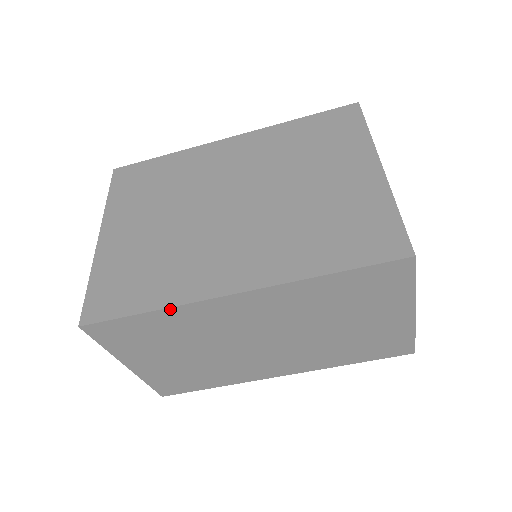
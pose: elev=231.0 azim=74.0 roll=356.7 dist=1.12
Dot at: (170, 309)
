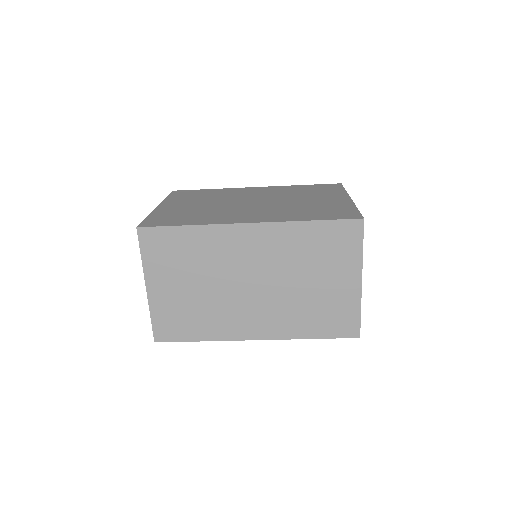
Dot at: (202, 227)
